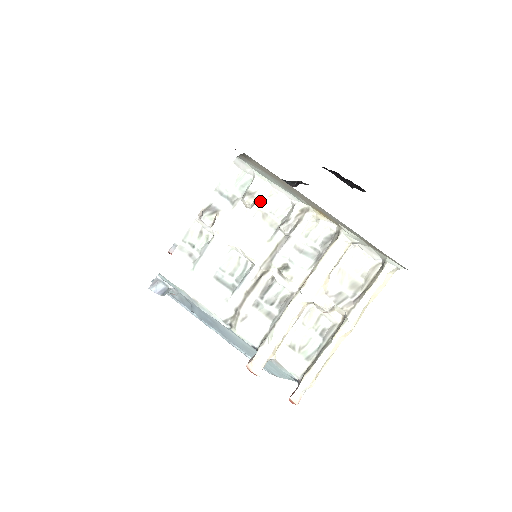
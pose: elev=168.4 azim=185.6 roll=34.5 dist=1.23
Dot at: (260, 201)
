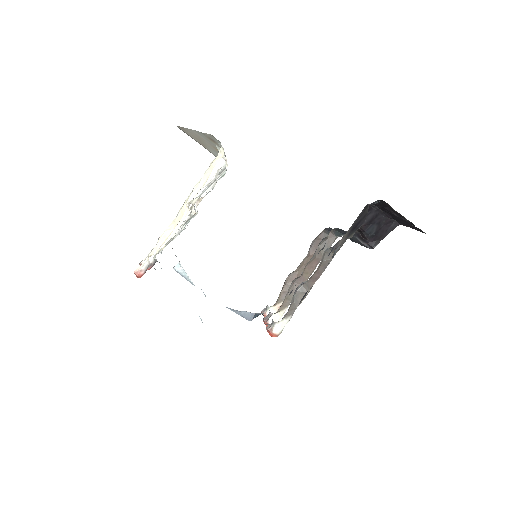
Dot at: occluded
